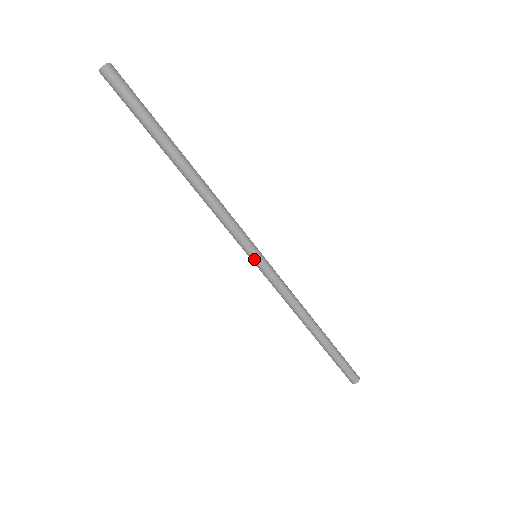
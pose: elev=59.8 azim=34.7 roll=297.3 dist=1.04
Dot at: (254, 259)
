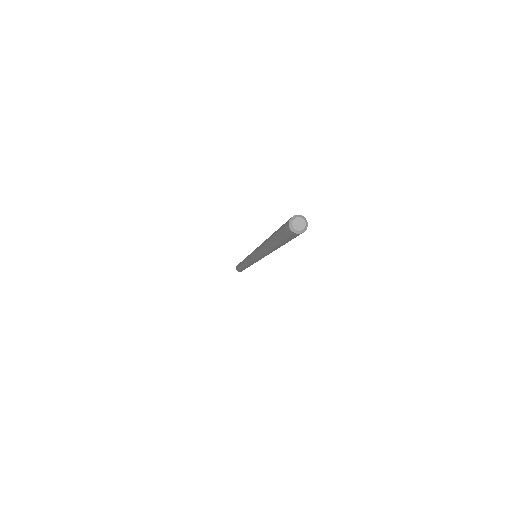
Dot at: (252, 259)
